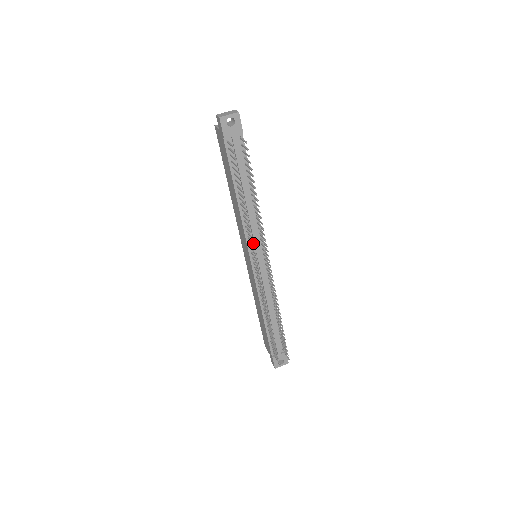
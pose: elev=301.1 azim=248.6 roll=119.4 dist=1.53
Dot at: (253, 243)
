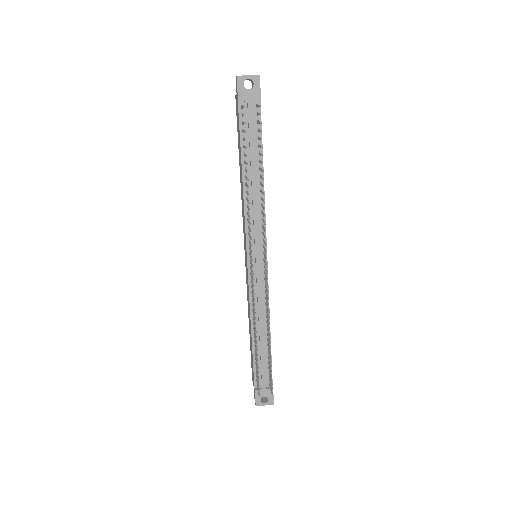
Dot at: (250, 230)
